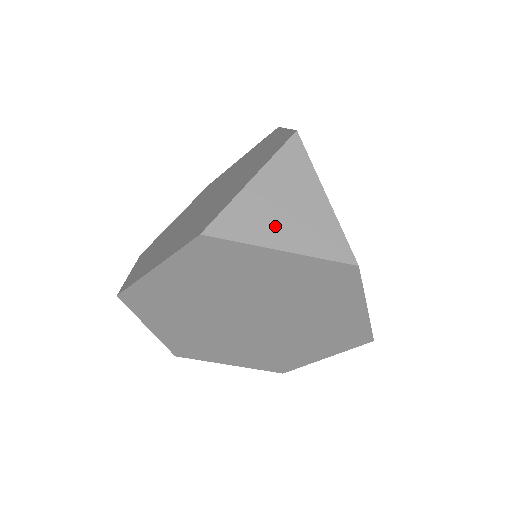
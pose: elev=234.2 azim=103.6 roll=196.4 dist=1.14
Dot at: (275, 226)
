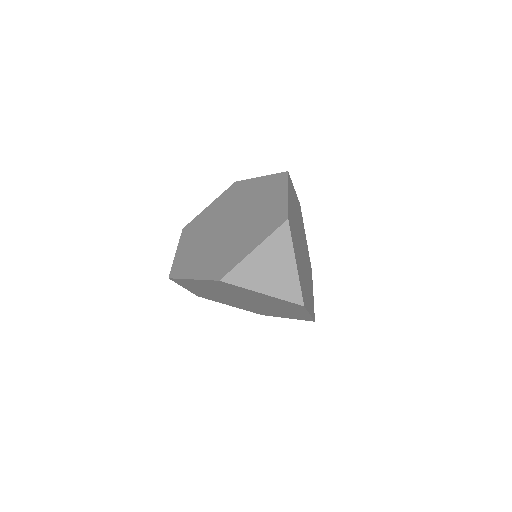
Dot at: (262, 279)
